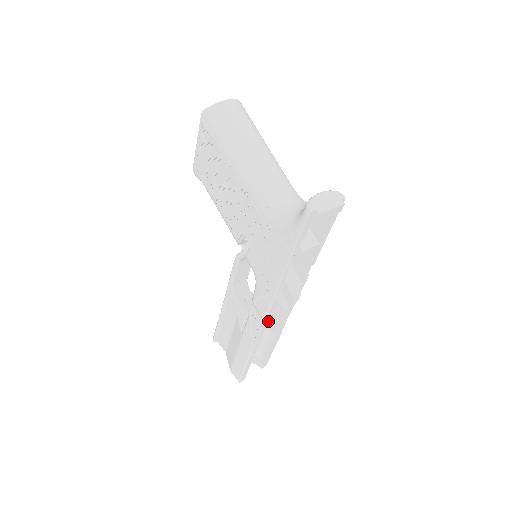
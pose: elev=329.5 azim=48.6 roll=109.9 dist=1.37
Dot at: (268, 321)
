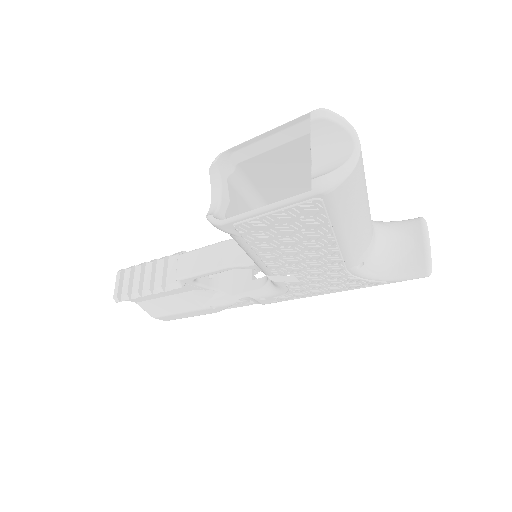
Dot at: occluded
